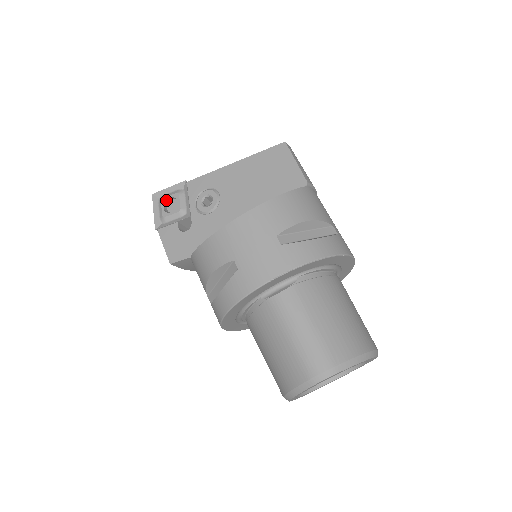
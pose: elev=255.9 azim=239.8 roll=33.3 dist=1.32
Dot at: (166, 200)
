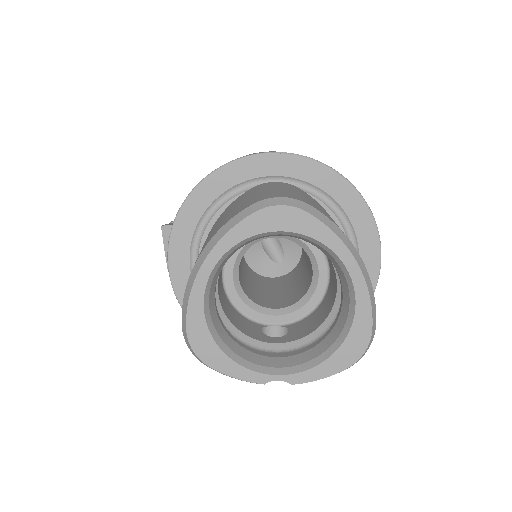
Dot at: occluded
